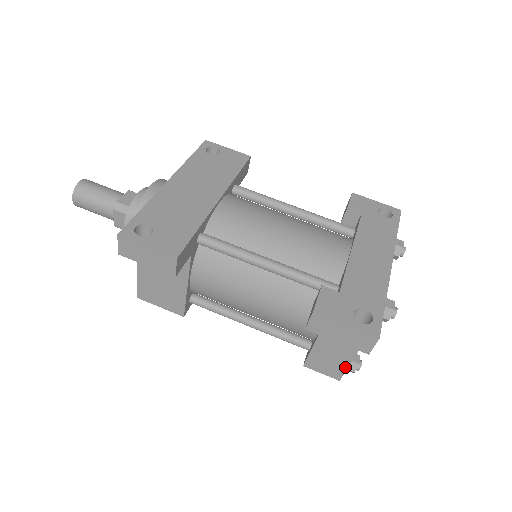
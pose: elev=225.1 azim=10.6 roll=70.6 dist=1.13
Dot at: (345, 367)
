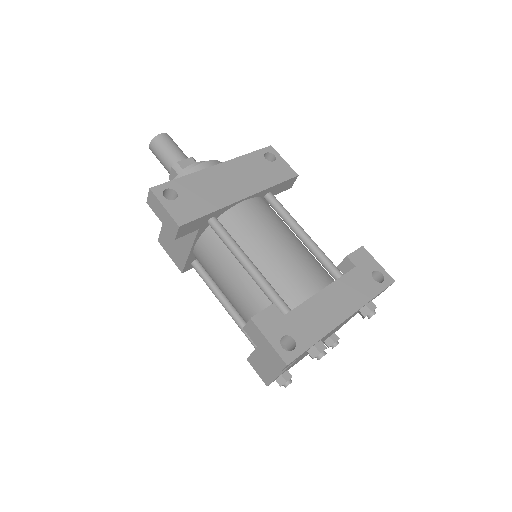
Dot at: (273, 378)
